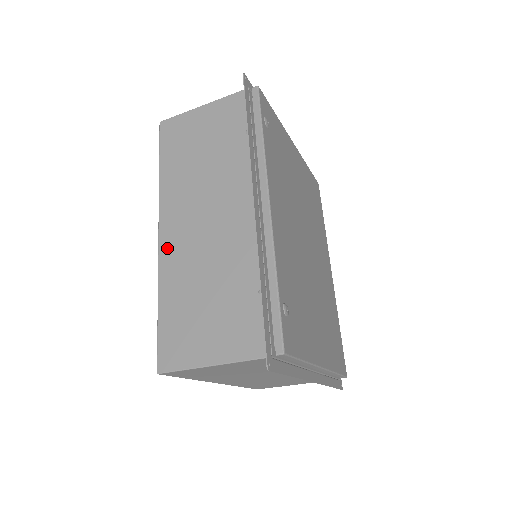
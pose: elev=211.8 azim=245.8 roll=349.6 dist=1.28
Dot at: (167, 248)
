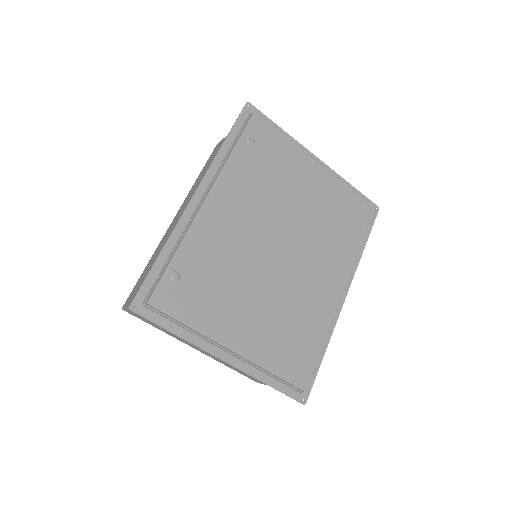
Dot at: (168, 230)
